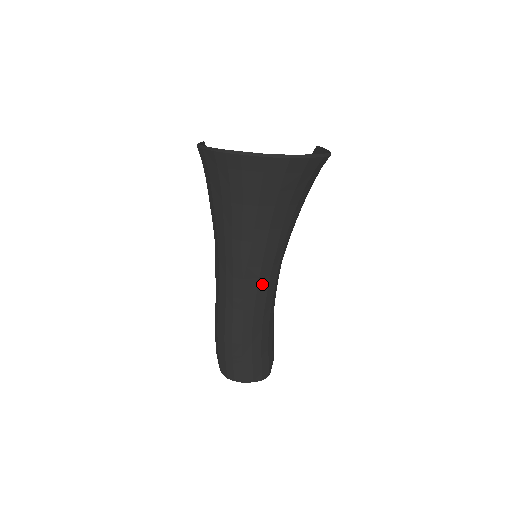
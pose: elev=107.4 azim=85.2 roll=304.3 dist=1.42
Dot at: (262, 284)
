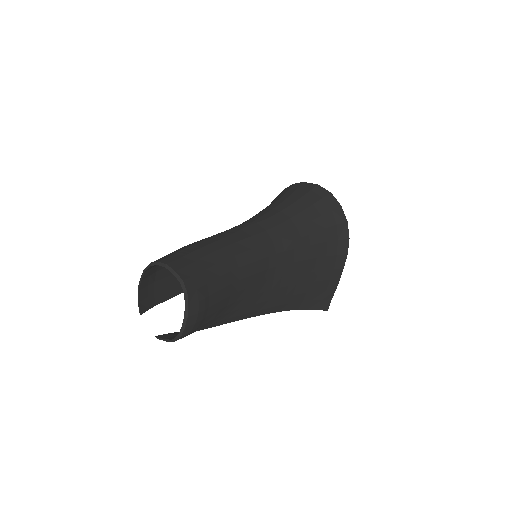
Dot at: (256, 240)
